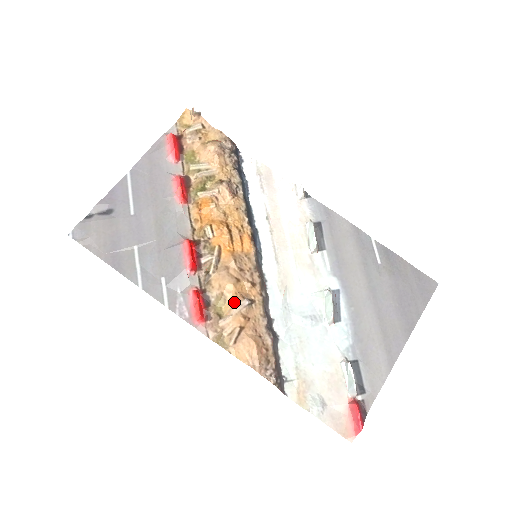
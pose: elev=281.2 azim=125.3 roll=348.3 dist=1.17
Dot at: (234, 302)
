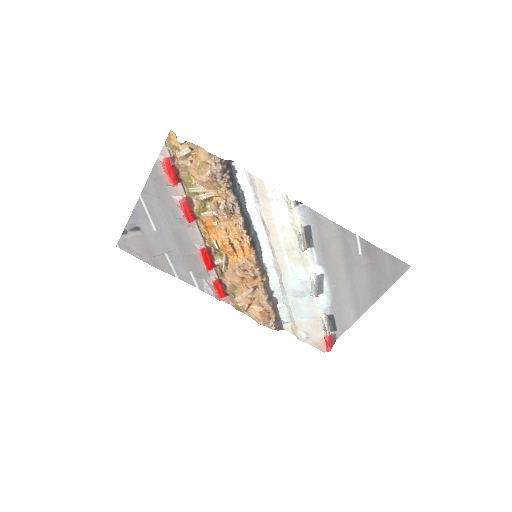
Dot at: (242, 290)
